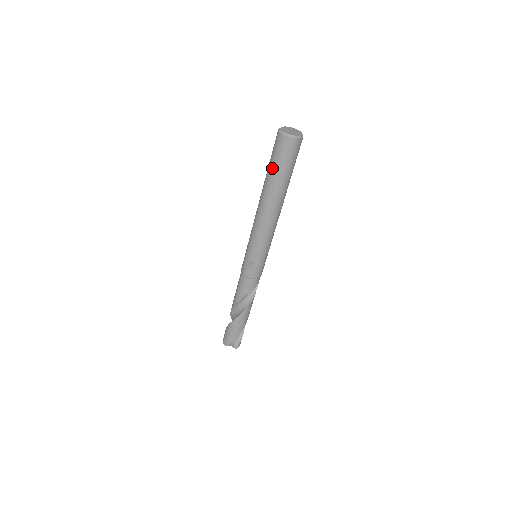
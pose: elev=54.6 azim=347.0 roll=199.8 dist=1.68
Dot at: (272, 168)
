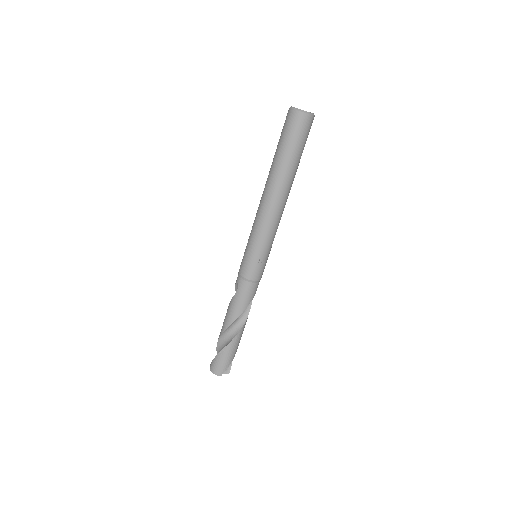
Dot at: (290, 151)
